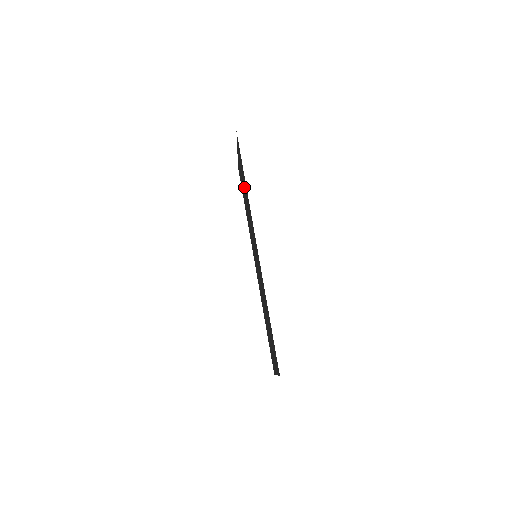
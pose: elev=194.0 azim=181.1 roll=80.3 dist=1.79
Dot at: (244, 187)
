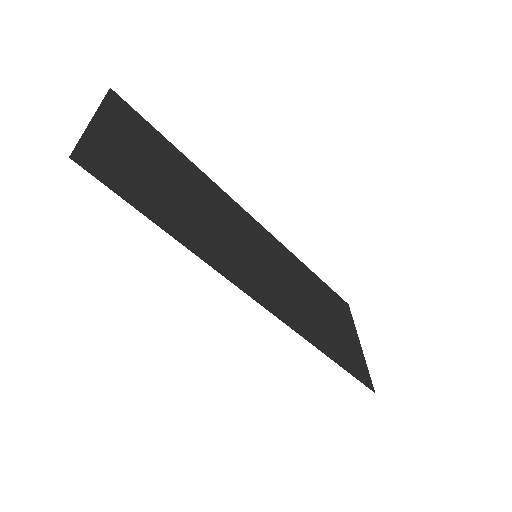
Dot at: (165, 193)
